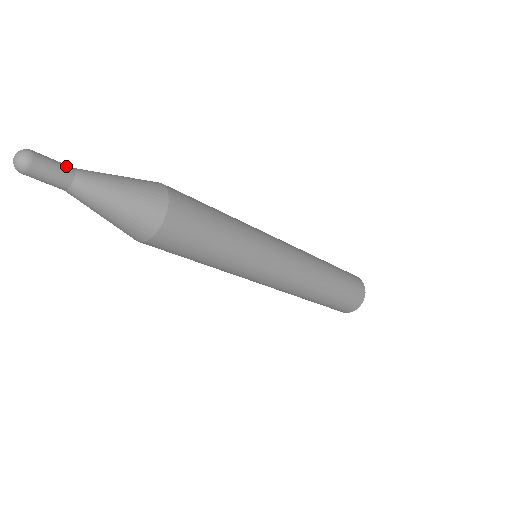
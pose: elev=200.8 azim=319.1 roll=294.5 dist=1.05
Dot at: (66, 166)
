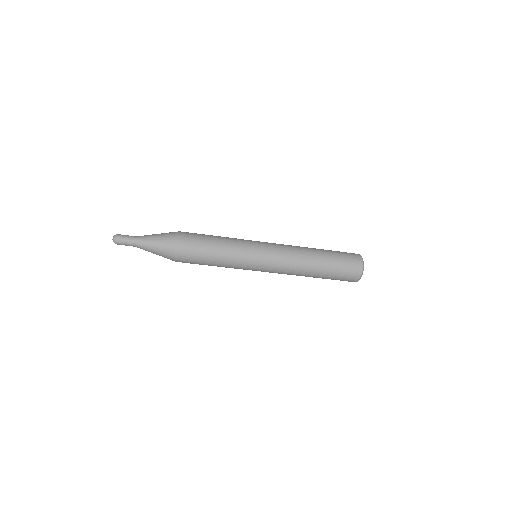
Dot at: (132, 236)
